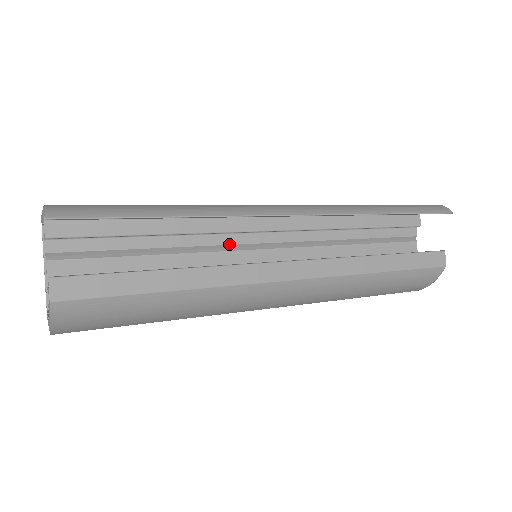
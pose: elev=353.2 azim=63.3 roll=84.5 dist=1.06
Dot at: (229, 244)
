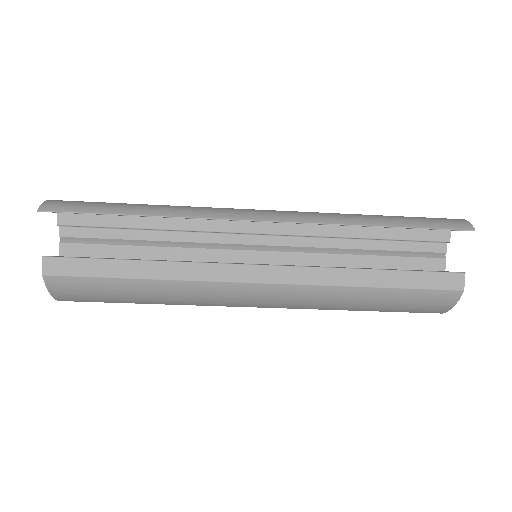
Dot at: (217, 243)
